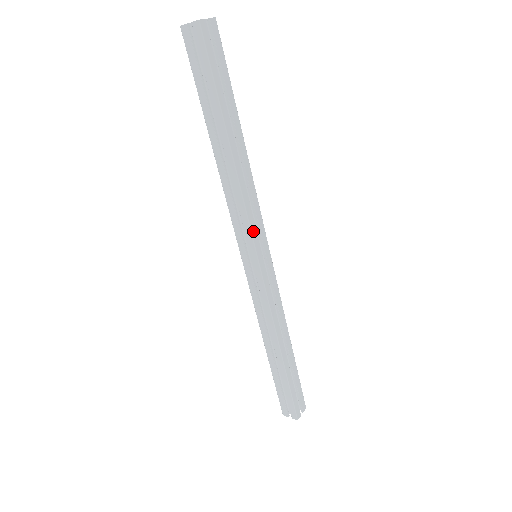
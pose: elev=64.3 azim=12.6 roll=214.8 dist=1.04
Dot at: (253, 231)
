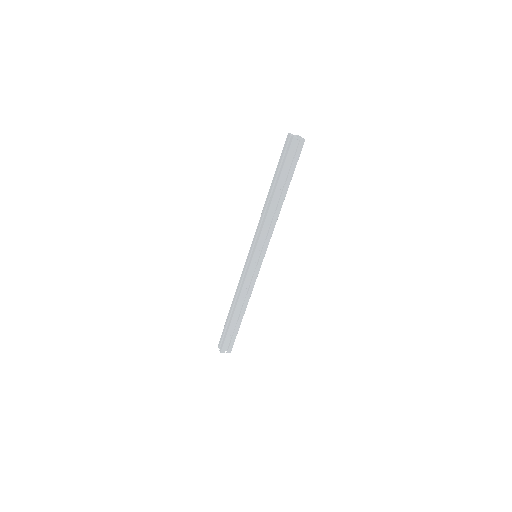
Dot at: (268, 243)
